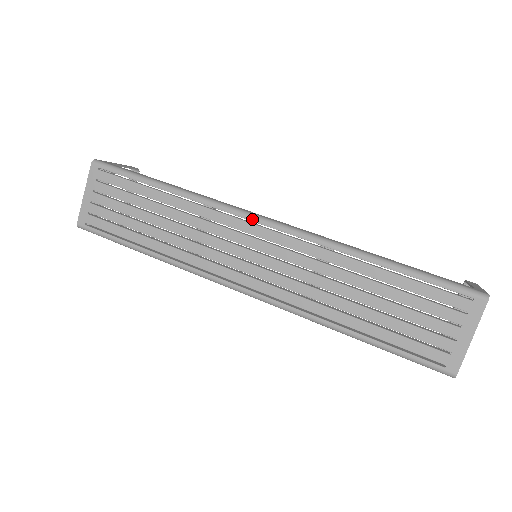
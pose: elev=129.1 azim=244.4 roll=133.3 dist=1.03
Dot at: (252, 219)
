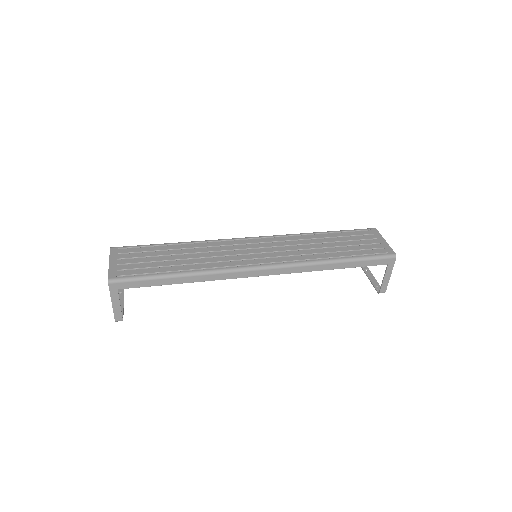
Dot at: (244, 238)
